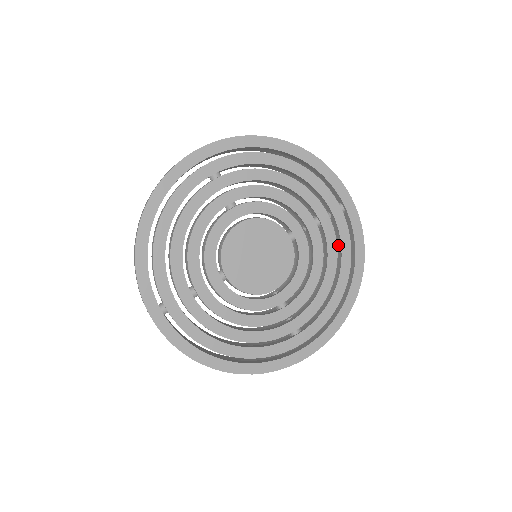
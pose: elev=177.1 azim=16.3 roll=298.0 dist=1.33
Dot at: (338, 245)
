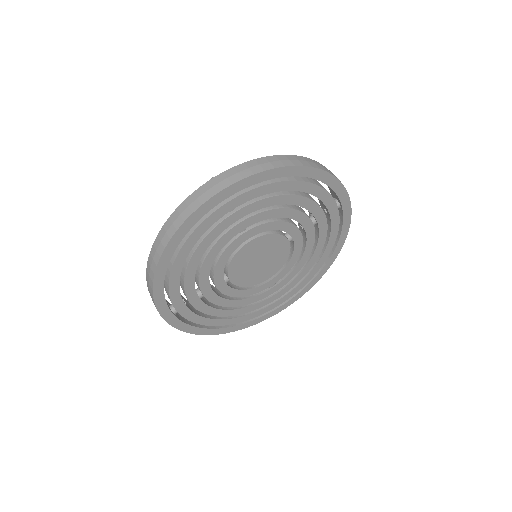
Dot at: occluded
